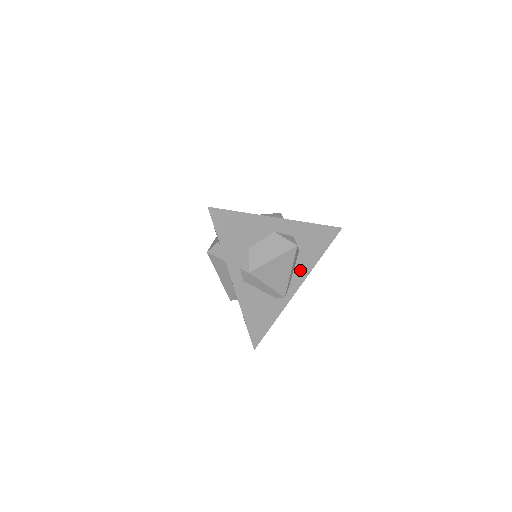
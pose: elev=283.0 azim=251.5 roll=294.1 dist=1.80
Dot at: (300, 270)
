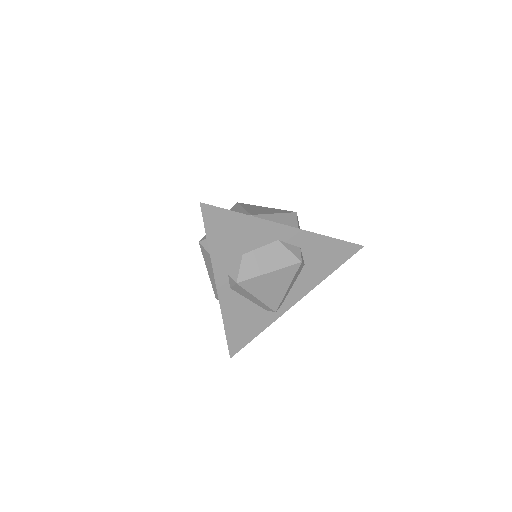
Dot at: (301, 285)
